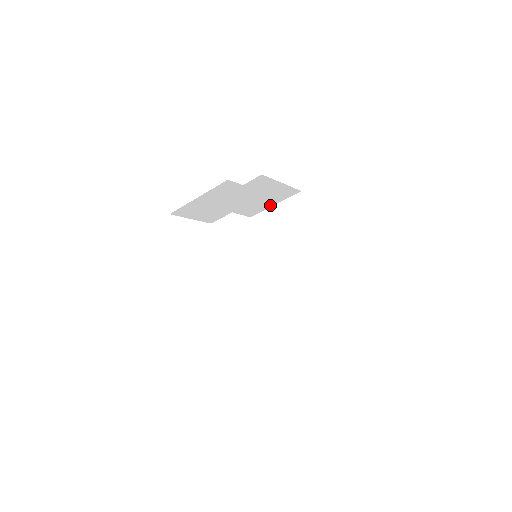
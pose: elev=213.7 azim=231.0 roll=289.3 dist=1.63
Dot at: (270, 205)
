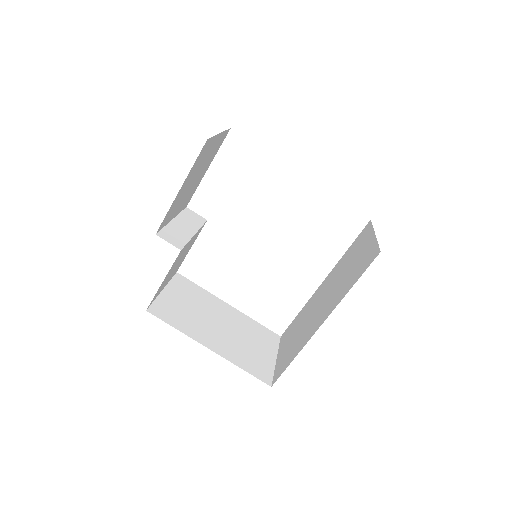
Dot at: (218, 137)
